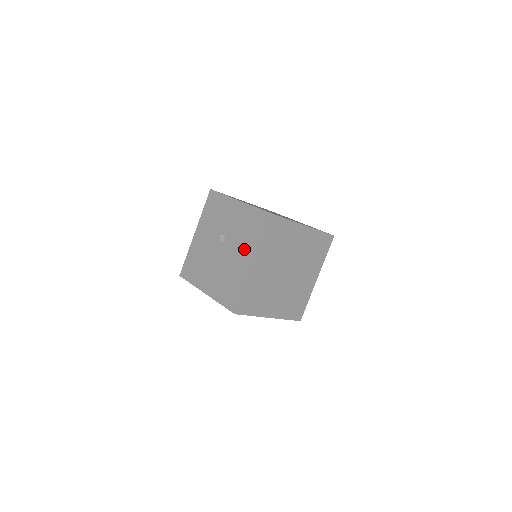
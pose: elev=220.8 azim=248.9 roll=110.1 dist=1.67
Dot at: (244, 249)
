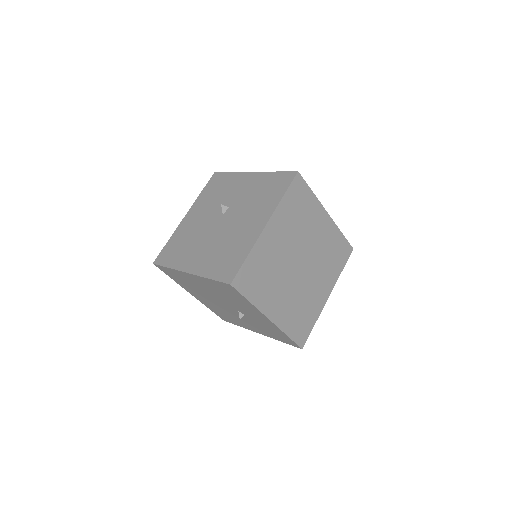
Dot at: (254, 213)
